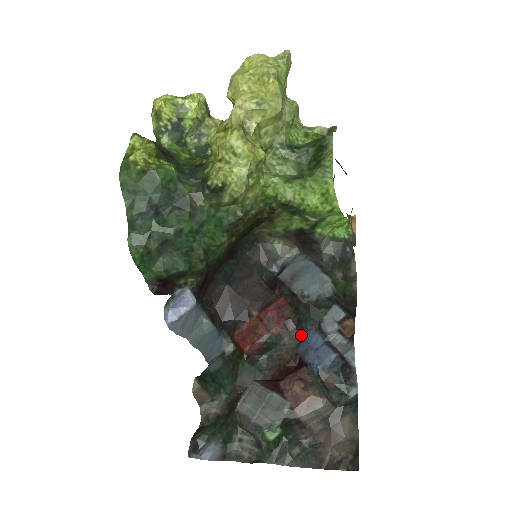
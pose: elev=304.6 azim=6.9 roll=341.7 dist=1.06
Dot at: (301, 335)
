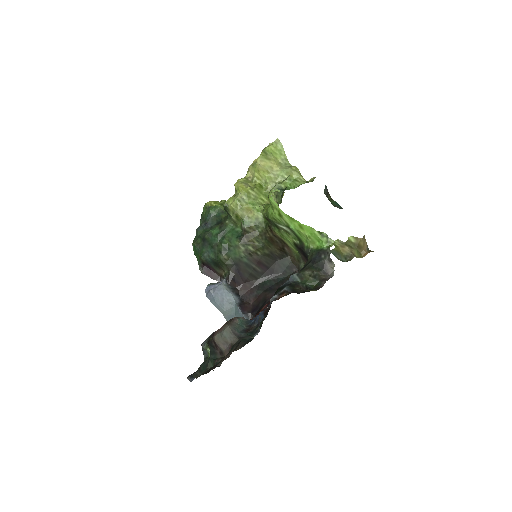
Dot at: (268, 311)
